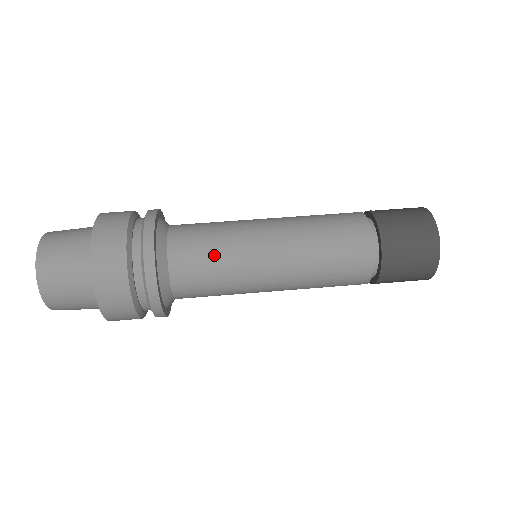
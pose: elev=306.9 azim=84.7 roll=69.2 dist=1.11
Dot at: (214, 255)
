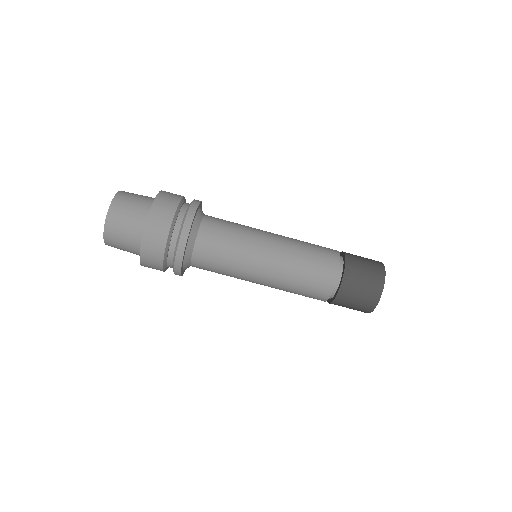
Dot at: (228, 246)
